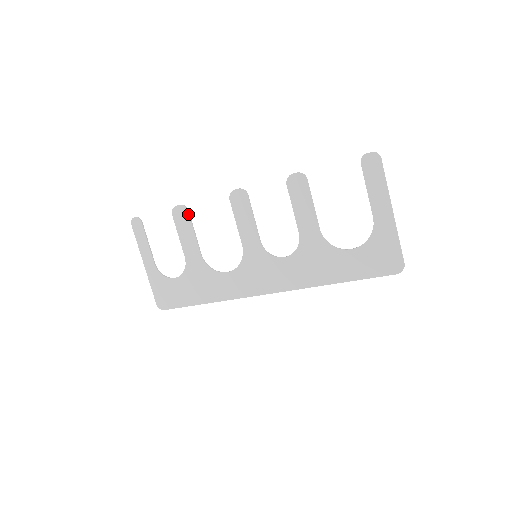
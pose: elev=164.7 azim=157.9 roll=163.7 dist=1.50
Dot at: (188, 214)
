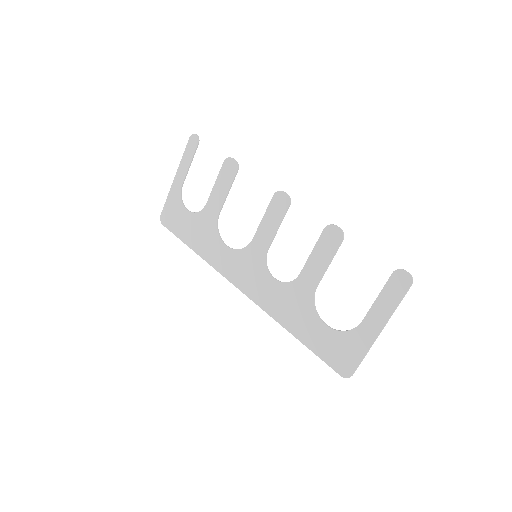
Dot at: (235, 173)
